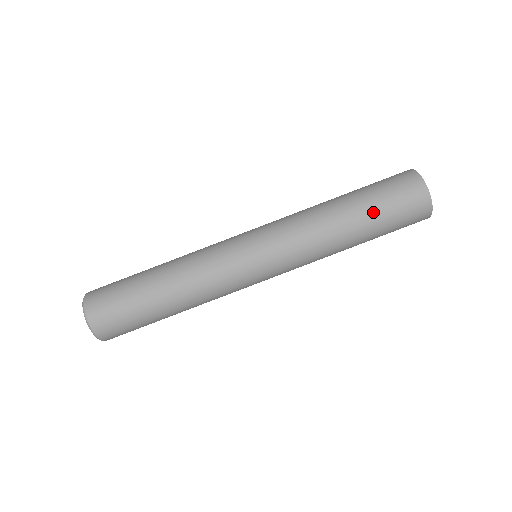
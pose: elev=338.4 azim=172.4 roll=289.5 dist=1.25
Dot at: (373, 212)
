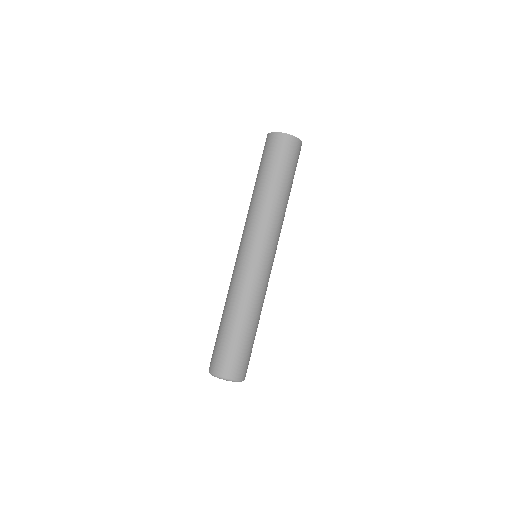
Dot at: (259, 171)
